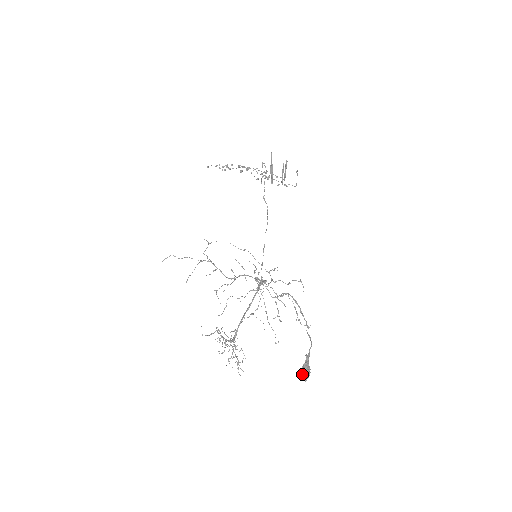
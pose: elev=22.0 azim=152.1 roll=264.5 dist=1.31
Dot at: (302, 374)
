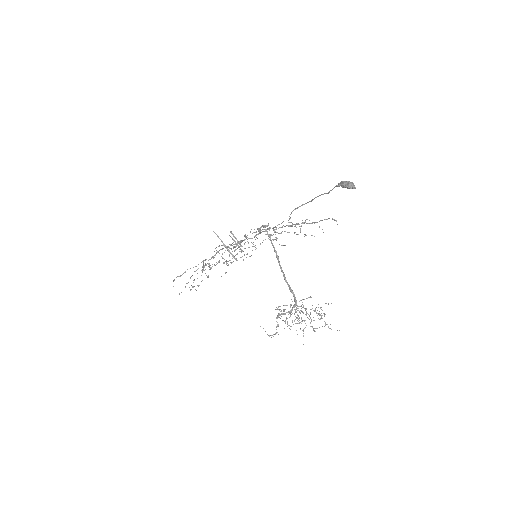
Dot at: (346, 186)
